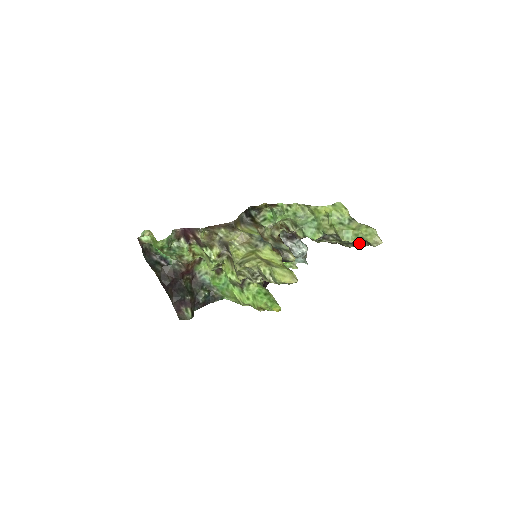
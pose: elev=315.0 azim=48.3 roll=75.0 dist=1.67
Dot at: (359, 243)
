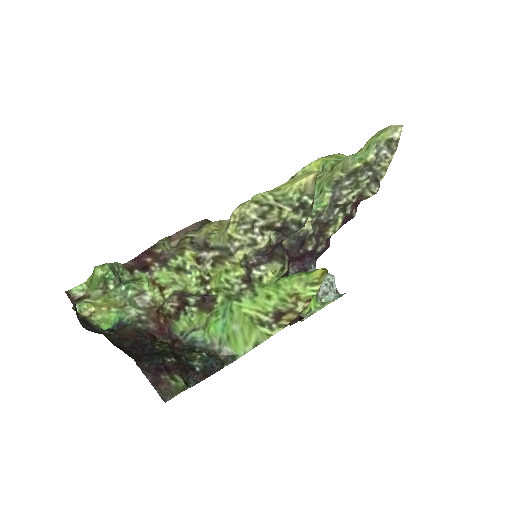
Dot at: (379, 160)
